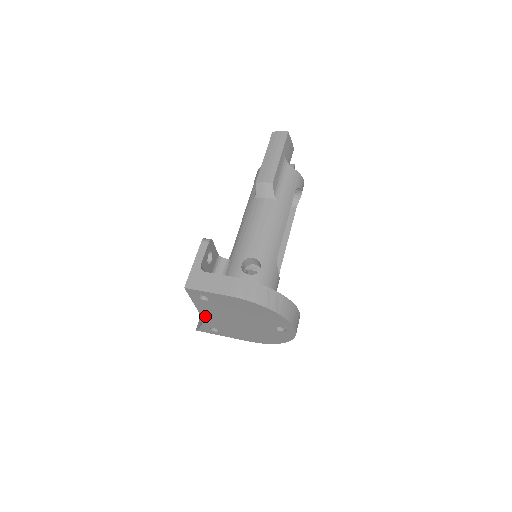
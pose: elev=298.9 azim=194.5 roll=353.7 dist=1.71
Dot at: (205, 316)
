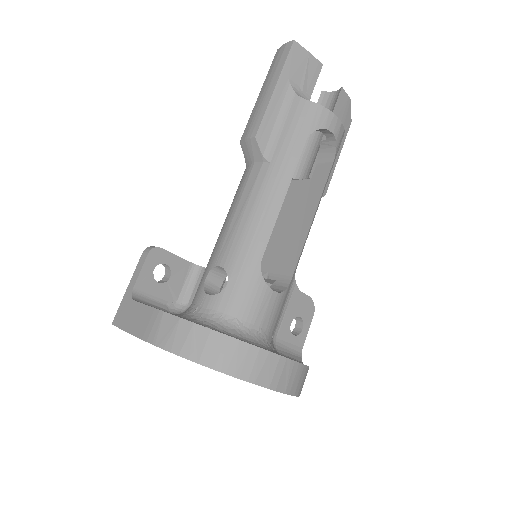
Dot at: occluded
